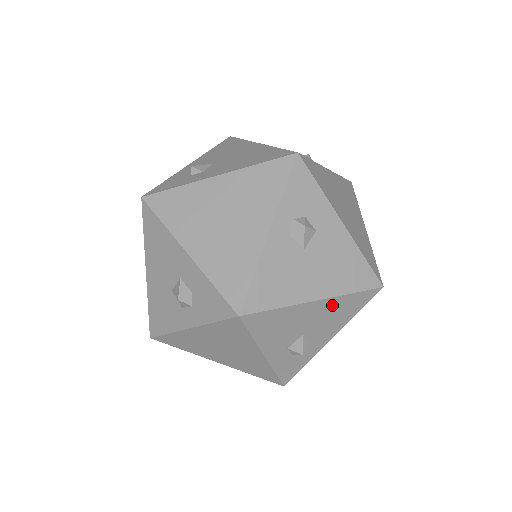
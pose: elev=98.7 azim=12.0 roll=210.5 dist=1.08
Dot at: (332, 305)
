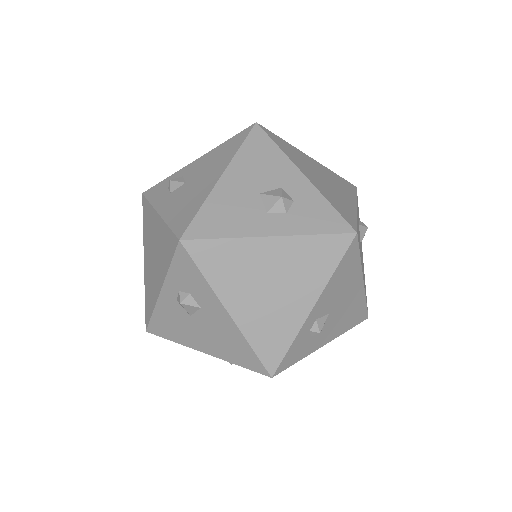
Dot at: occluded
